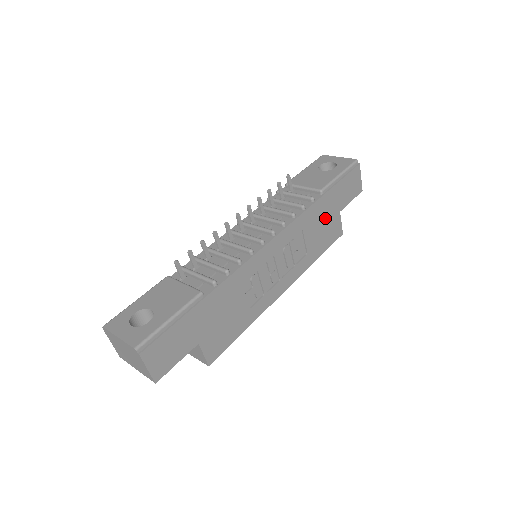
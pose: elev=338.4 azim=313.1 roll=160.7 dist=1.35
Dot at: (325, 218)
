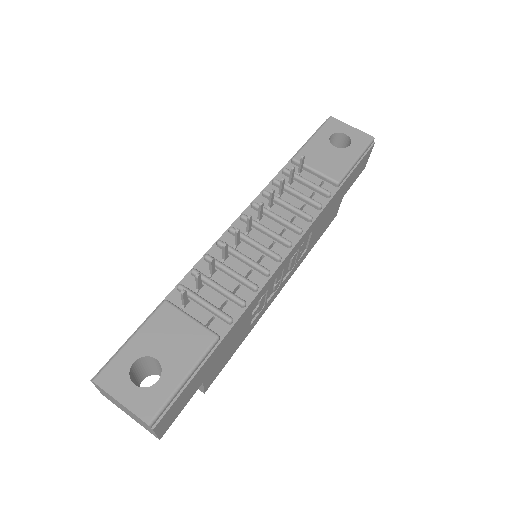
Dot at: (331, 209)
